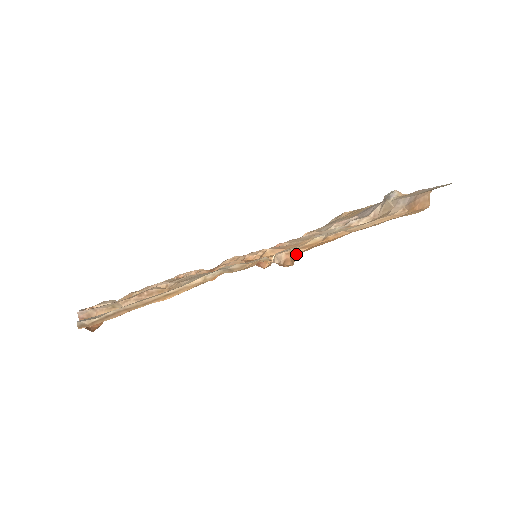
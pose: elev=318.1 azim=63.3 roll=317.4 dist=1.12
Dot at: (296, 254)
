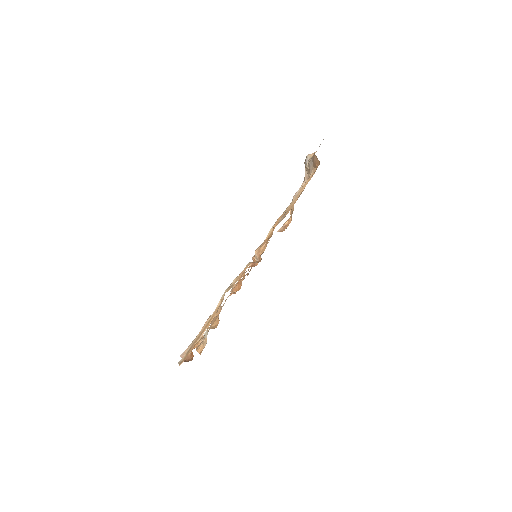
Dot at: occluded
